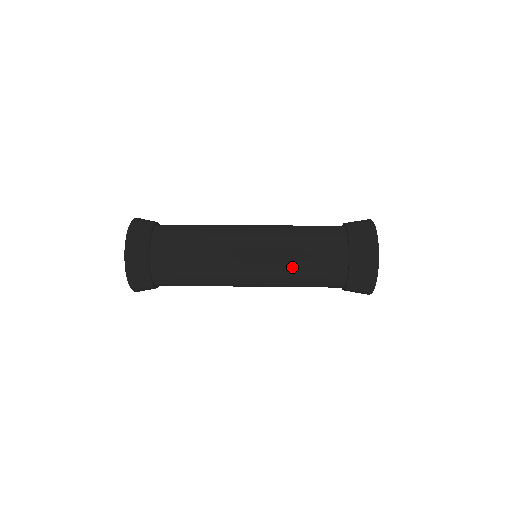
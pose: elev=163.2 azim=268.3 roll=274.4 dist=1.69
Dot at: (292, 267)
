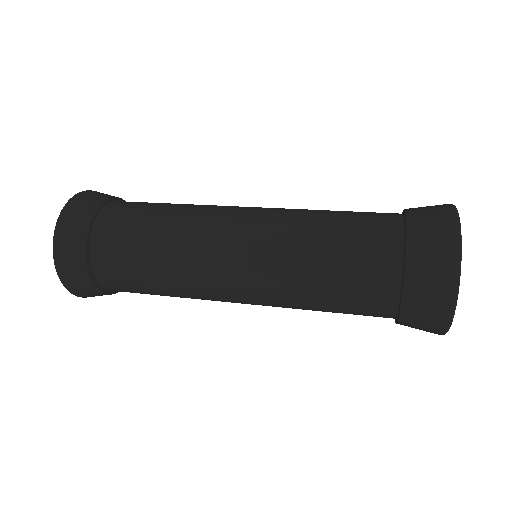
Dot at: (306, 233)
